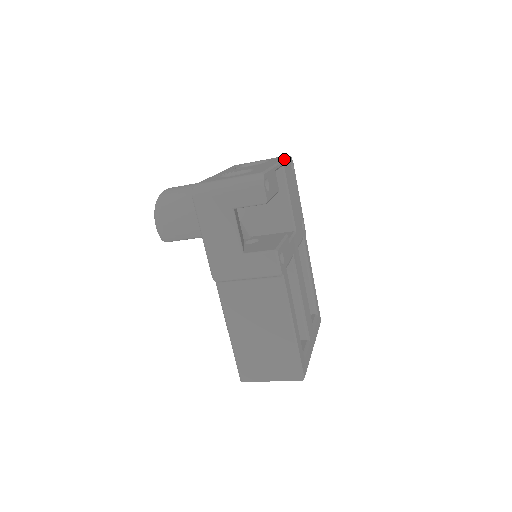
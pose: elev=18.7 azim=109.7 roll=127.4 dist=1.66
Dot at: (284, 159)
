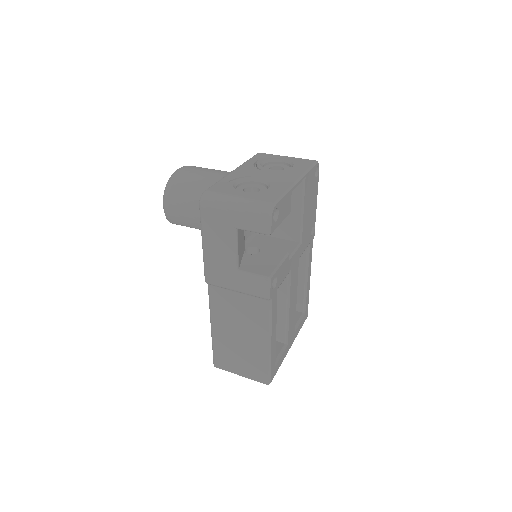
Dot at: (308, 170)
